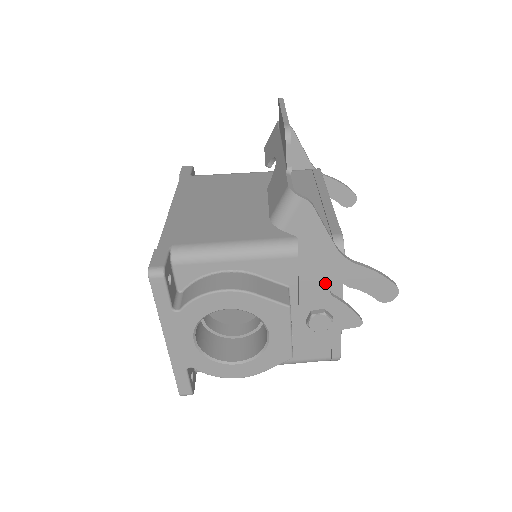
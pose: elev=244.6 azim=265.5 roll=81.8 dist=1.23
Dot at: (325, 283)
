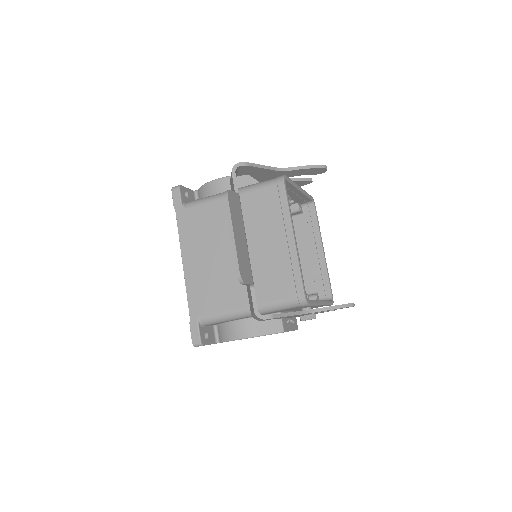
Dot at: occluded
